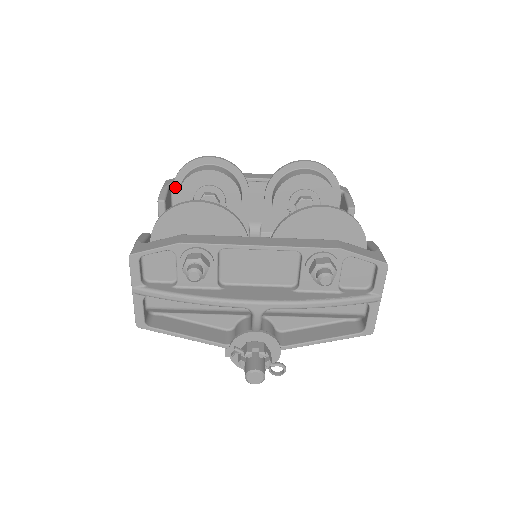
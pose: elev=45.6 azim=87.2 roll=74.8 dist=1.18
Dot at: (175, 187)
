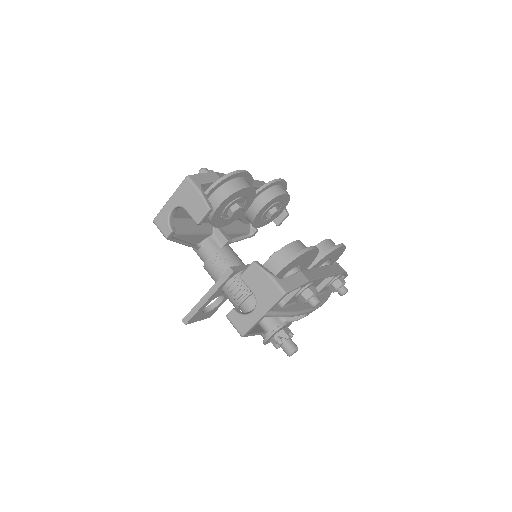
Dot at: (211, 191)
